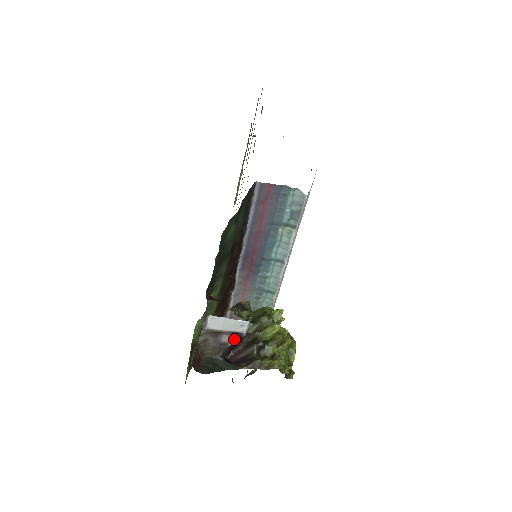
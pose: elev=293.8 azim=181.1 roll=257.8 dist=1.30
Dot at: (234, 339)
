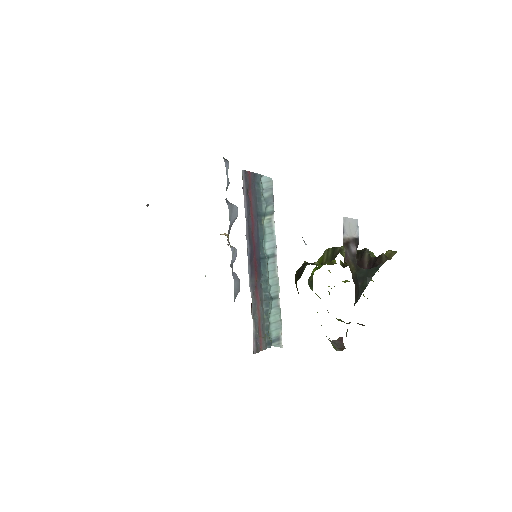
Dot at: (356, 248)
